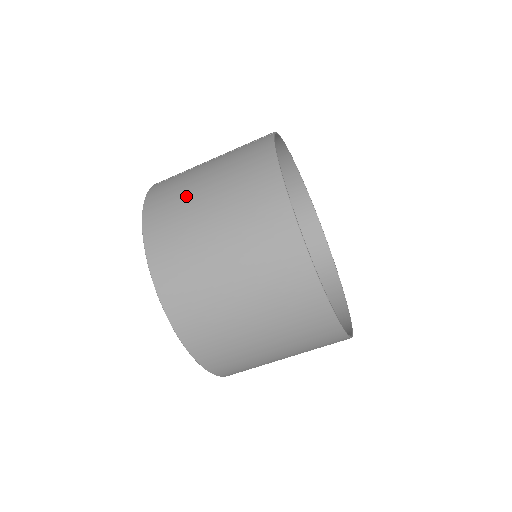
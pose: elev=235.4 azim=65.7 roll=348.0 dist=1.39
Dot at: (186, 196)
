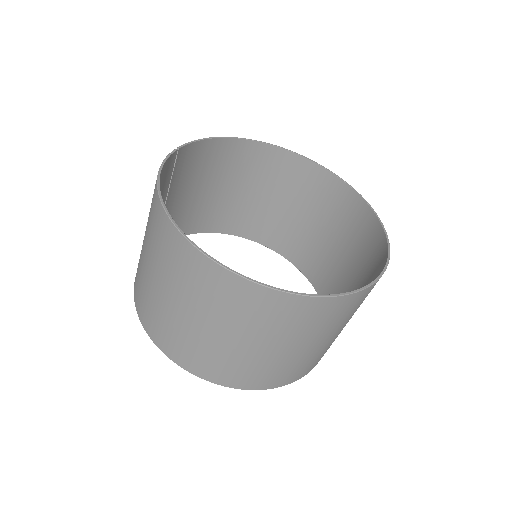
Dot at: (141, 251)
